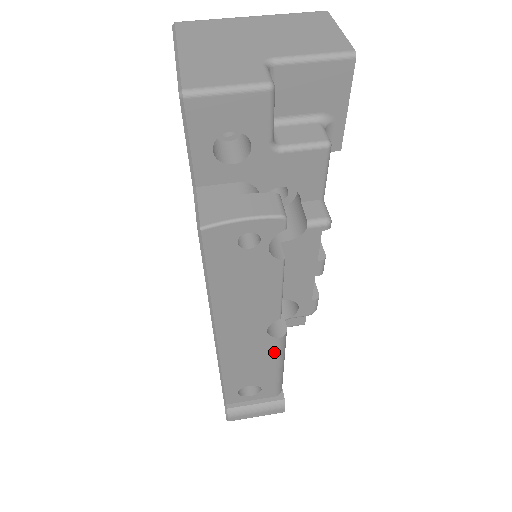
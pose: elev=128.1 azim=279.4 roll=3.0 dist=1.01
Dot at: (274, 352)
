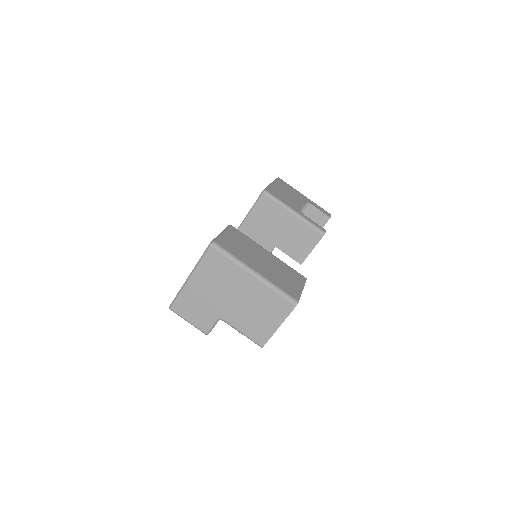
Dot at: occluded
